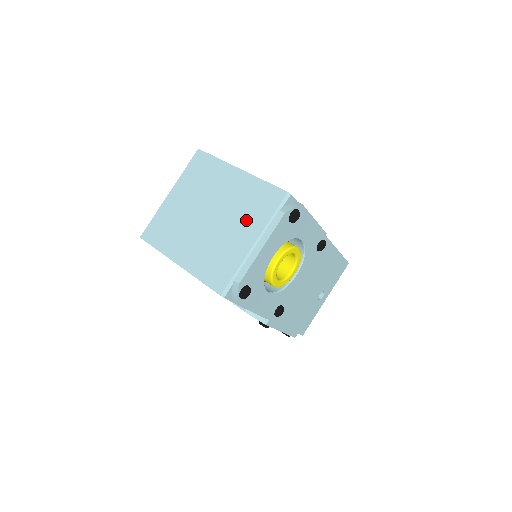
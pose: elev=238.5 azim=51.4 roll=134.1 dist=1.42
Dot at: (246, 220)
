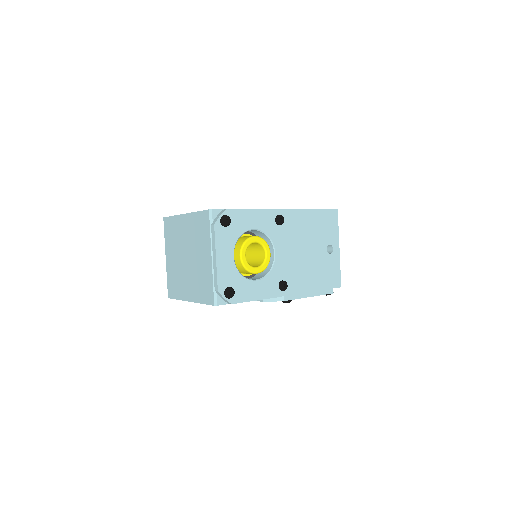
Dot at: (201, 245)
